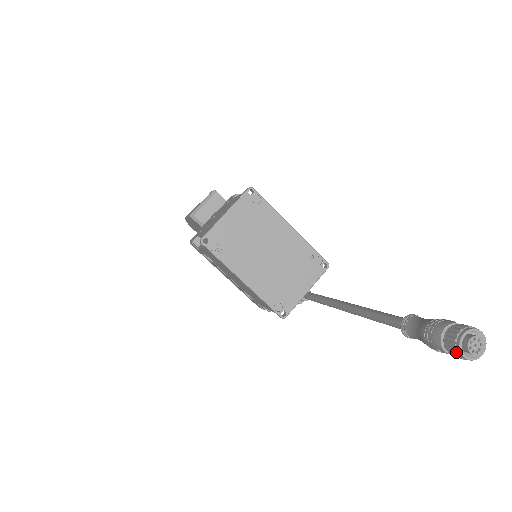
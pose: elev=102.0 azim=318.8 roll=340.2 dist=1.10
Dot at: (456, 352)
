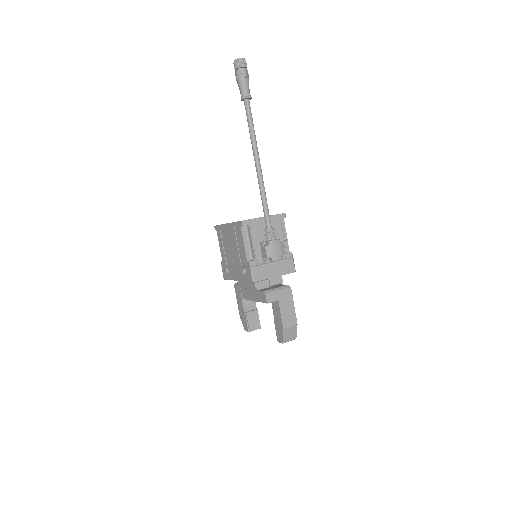
Dot at: (233, 63)
